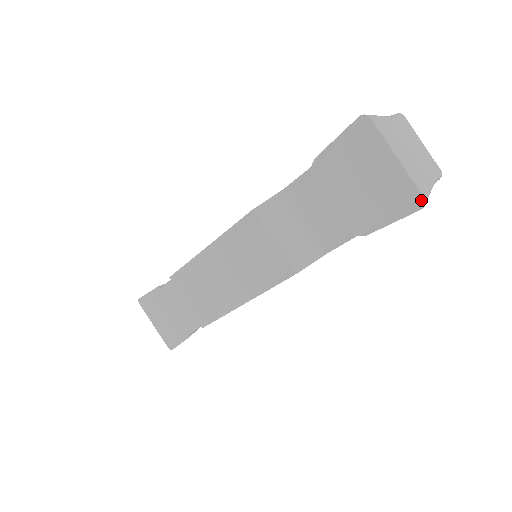
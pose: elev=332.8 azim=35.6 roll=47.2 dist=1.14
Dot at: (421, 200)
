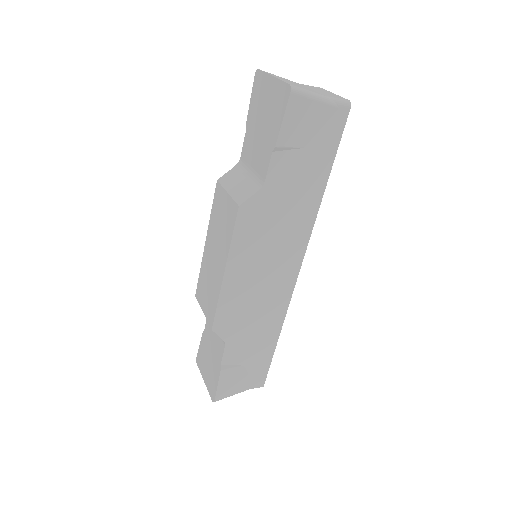
Dot at: (288, 87)
